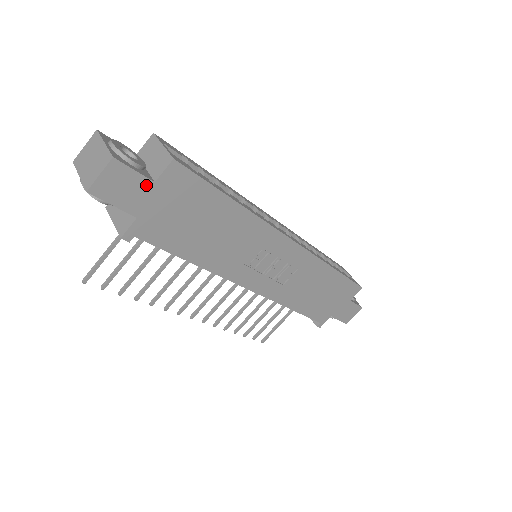
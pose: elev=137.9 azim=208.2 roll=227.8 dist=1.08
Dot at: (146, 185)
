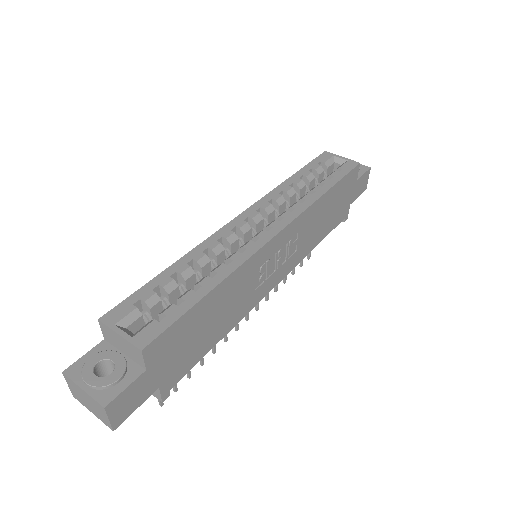
Dot at: (143, 378)
